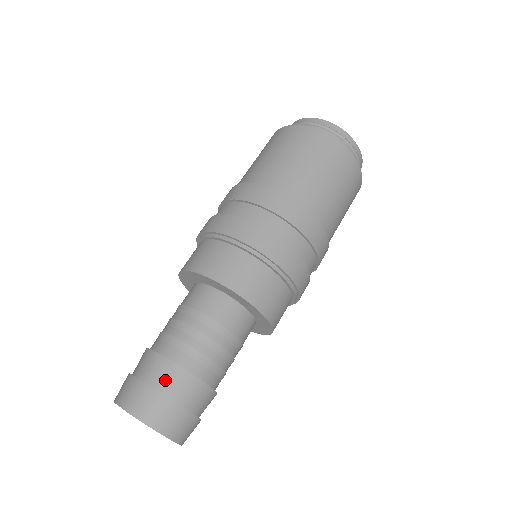
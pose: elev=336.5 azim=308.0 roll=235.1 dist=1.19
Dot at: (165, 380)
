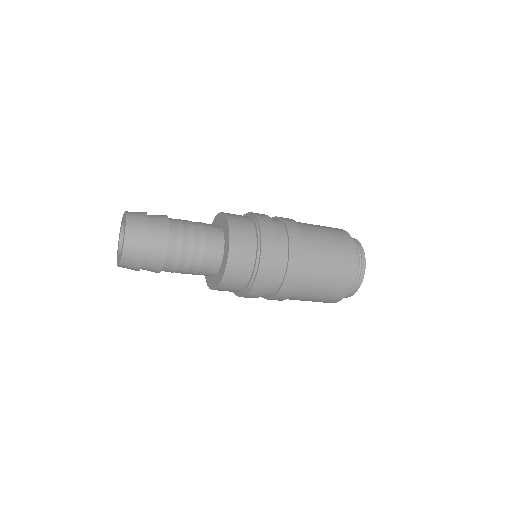
Dot at: (156, 224)
